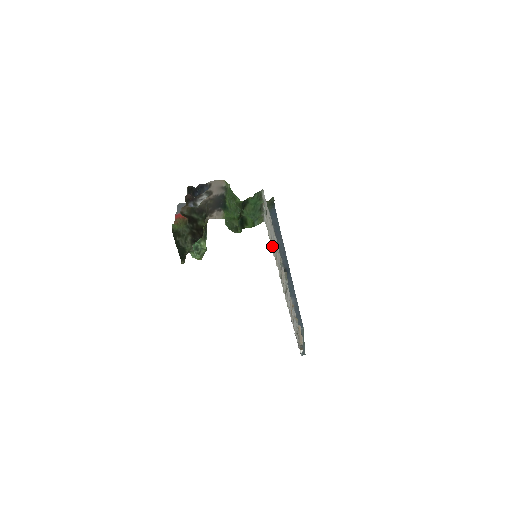
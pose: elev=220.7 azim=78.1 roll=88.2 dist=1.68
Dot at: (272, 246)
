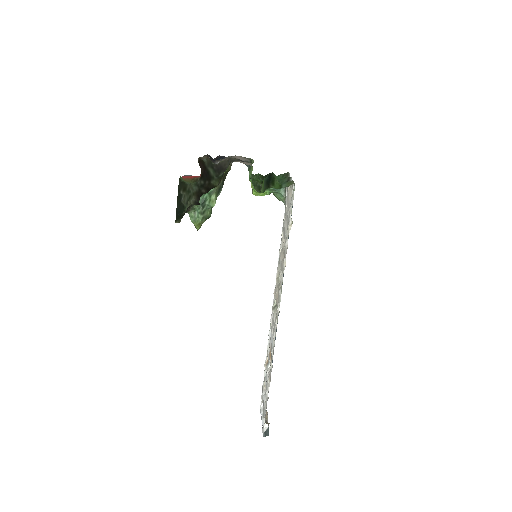
Dot at: (290, 227)
